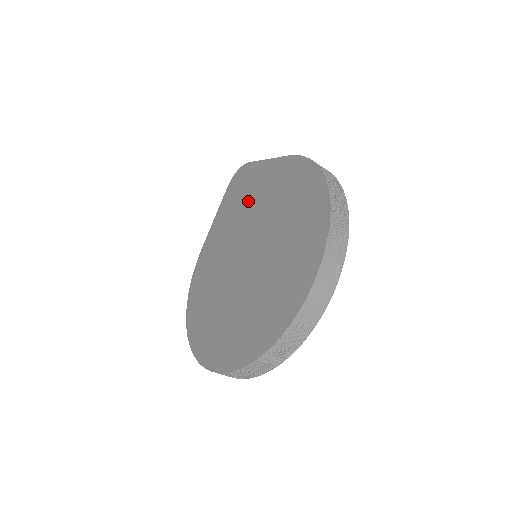
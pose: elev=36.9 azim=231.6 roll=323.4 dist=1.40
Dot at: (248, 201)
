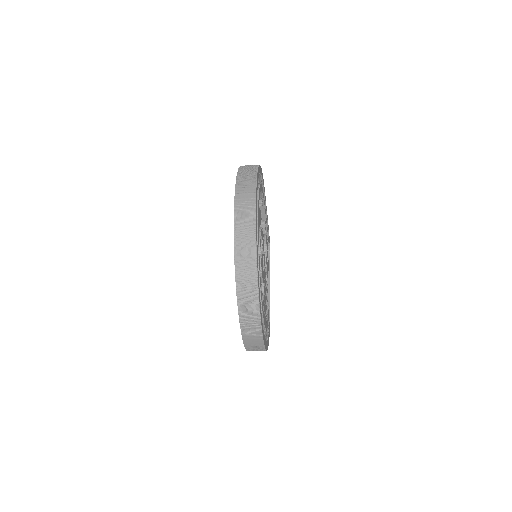
Dot at: occluded
